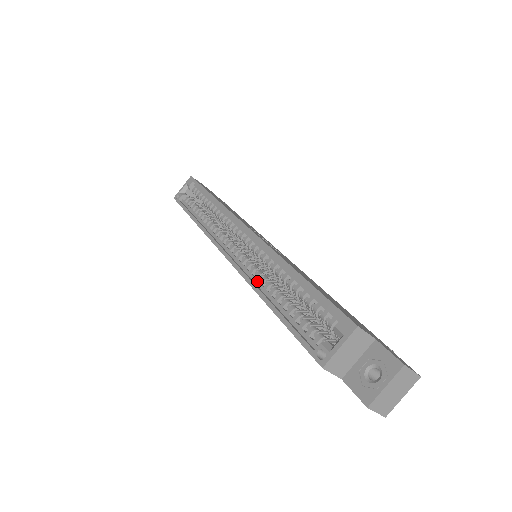
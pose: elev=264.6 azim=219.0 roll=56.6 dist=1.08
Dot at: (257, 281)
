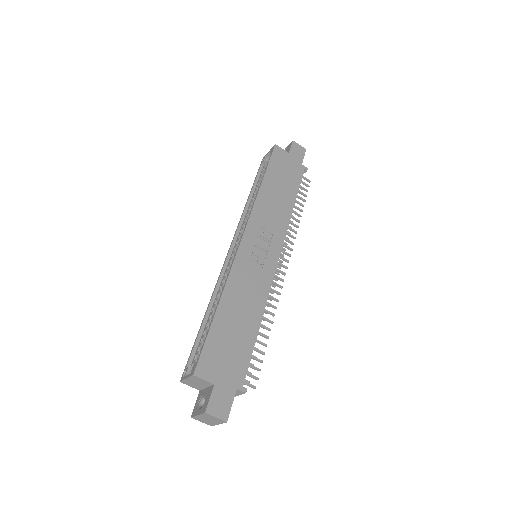
Dot at: (219, 289)
